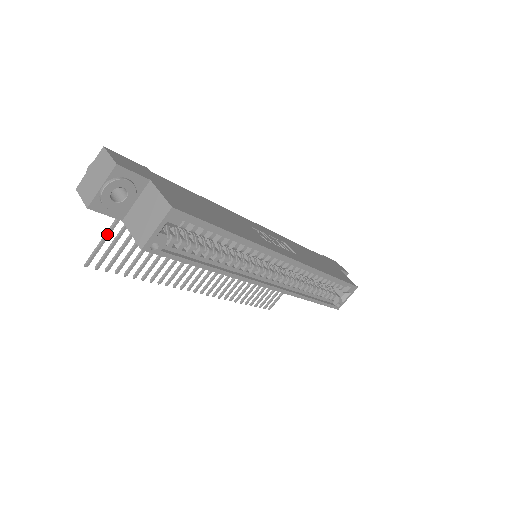
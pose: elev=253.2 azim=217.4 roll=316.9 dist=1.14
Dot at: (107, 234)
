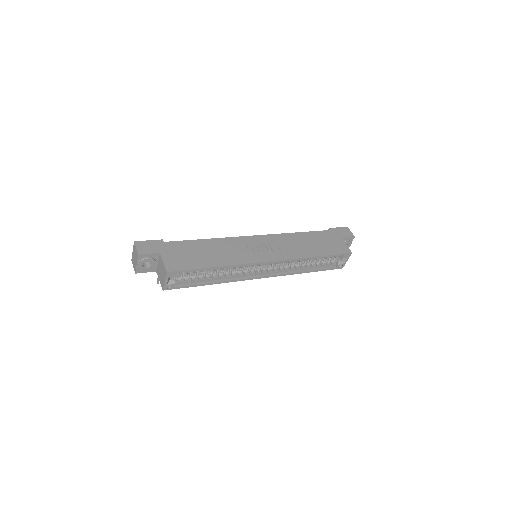
Dot at: occluded
